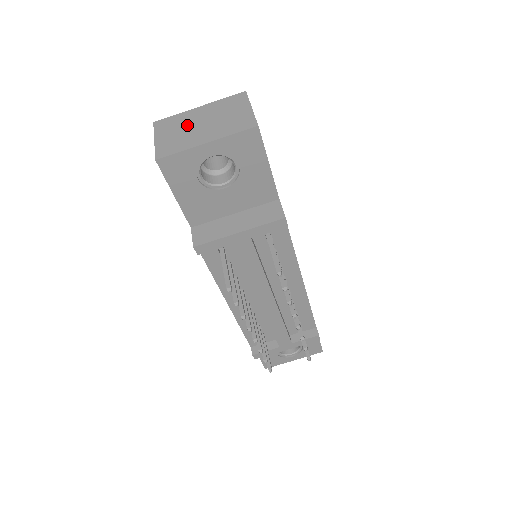
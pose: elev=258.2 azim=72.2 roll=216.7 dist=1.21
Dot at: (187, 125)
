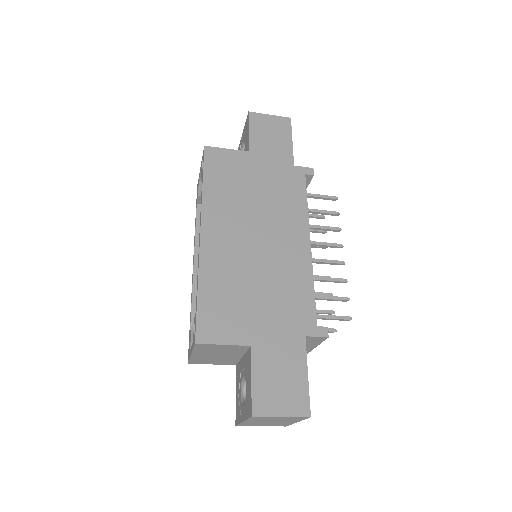
Dot at: occluded
